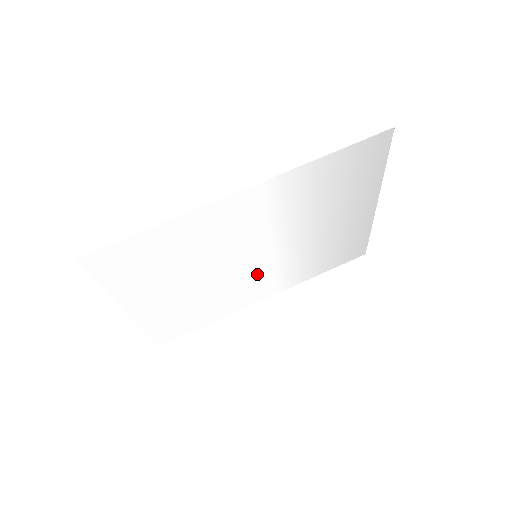
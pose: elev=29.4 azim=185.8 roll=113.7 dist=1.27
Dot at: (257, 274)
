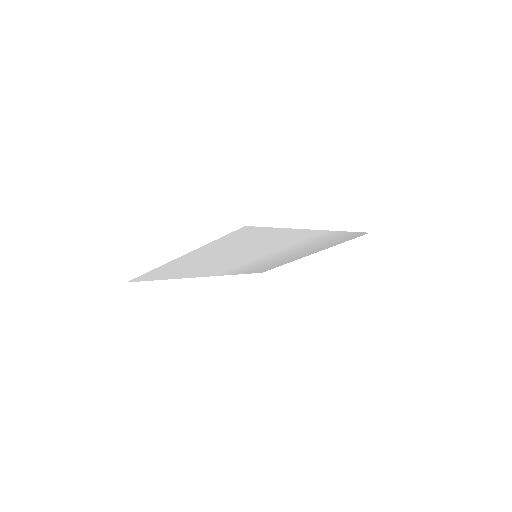
Dot at: (235, 264)
